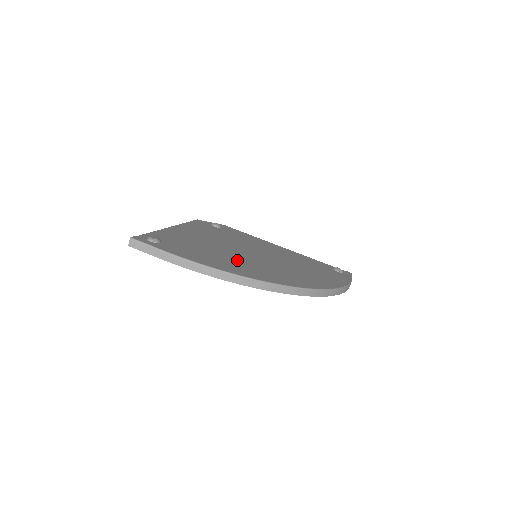
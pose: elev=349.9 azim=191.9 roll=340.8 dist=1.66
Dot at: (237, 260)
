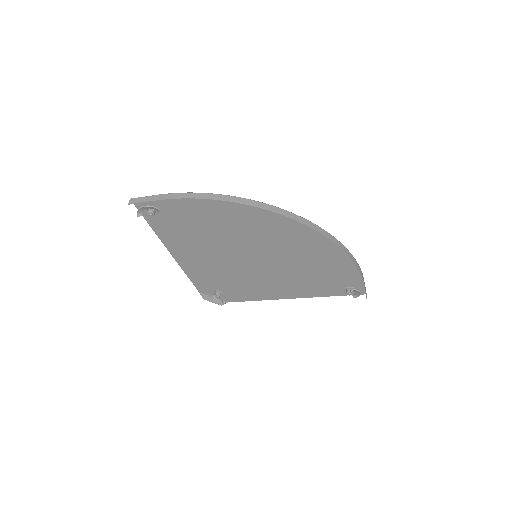
Dot at: (234, 229)
